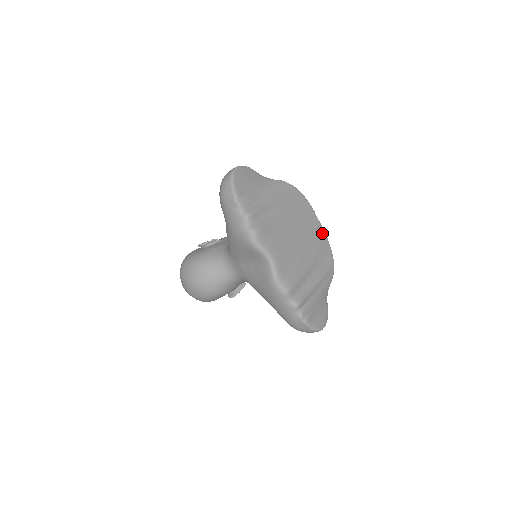
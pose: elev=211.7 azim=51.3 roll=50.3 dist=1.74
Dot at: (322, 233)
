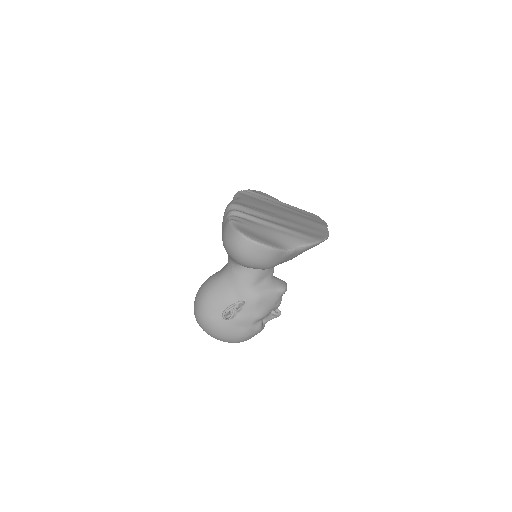
Dot at: (323, 230)
